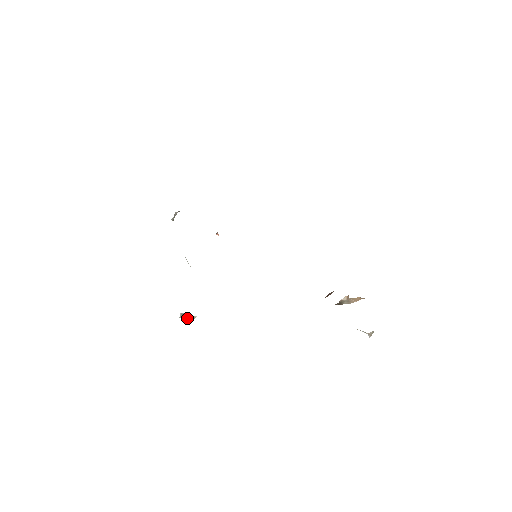
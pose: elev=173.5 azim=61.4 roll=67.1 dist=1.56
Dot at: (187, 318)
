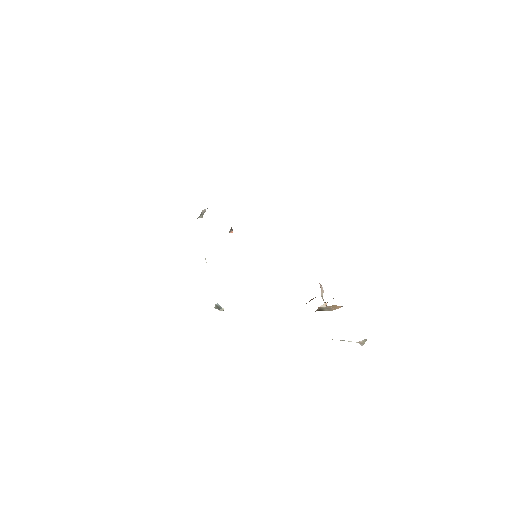
Dot at: (219, 309)
